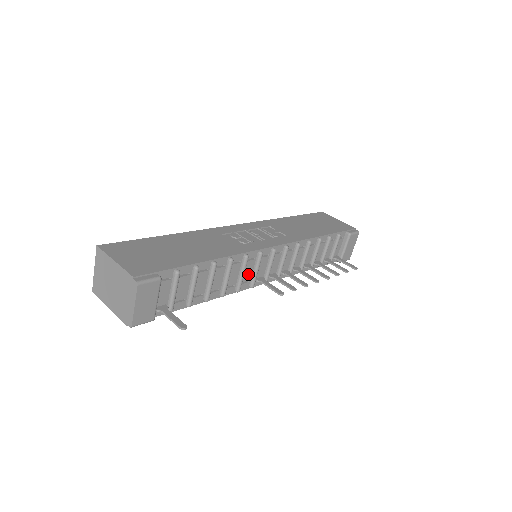
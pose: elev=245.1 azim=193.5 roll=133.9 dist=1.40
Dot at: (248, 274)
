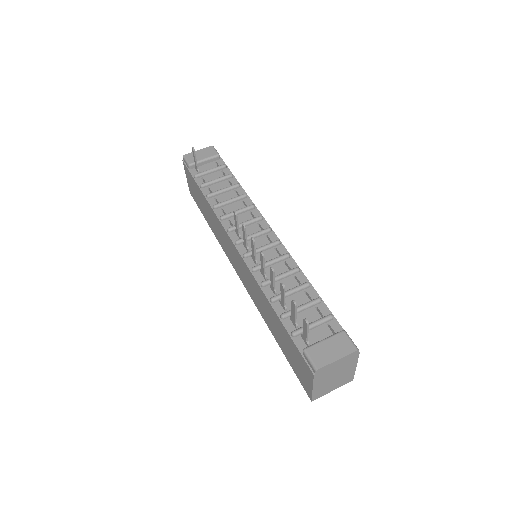
Dot at: (239, 222)
